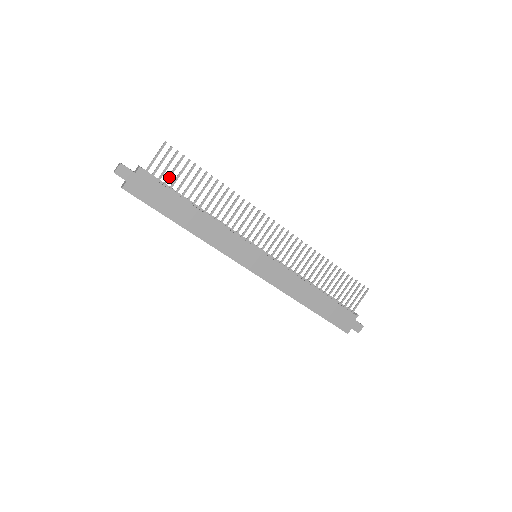
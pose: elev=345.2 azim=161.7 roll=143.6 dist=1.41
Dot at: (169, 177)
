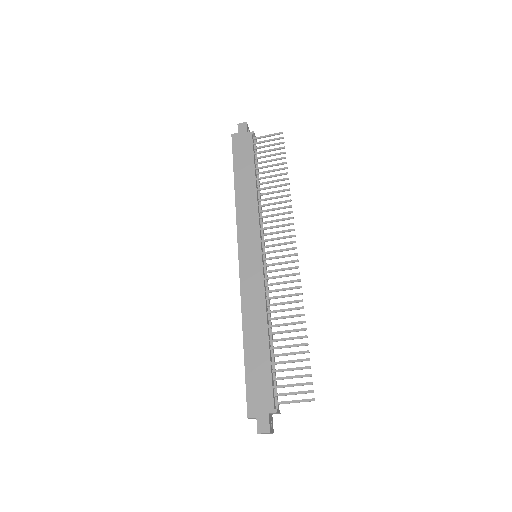
Dot at: (262, 152)
